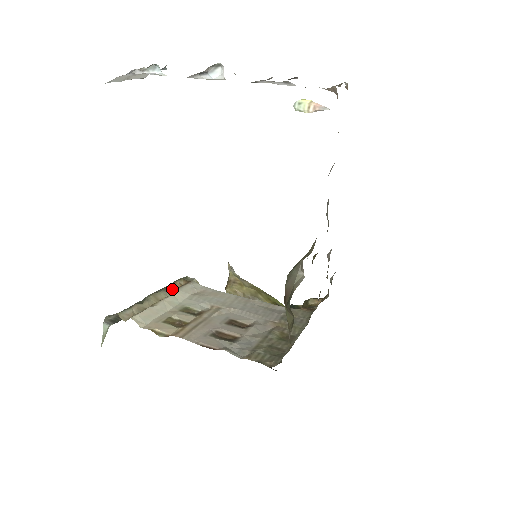
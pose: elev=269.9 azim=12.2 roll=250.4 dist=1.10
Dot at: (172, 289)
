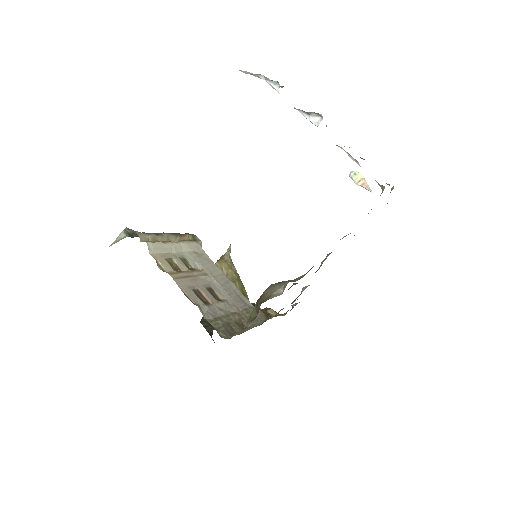
Dot at: (181, 238)
